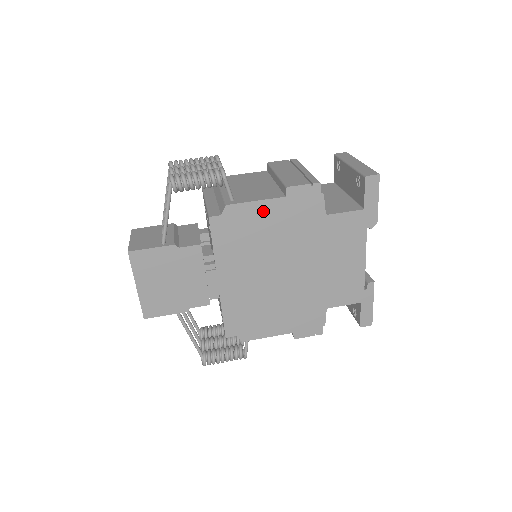
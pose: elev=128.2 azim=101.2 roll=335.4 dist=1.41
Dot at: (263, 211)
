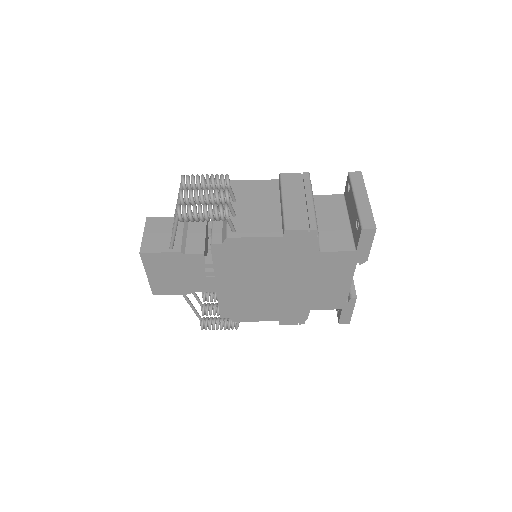
Dot at: (261, 244)
